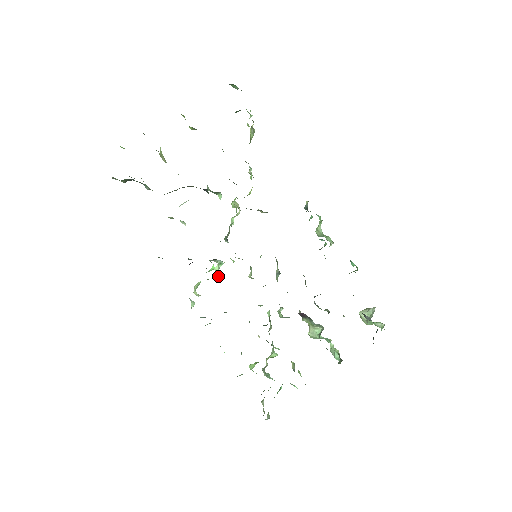
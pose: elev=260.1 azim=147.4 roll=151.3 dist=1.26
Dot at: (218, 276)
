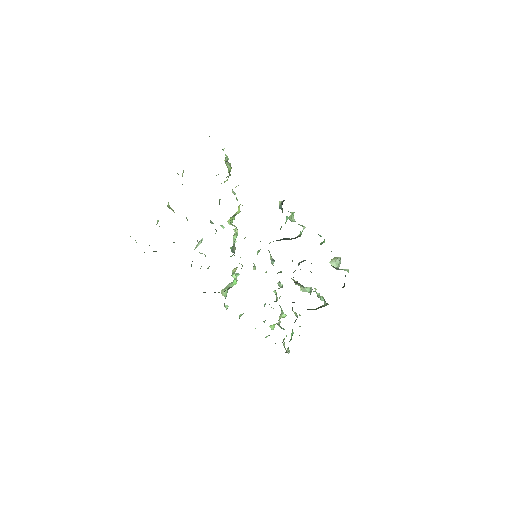
Dot at: (235, 279)
